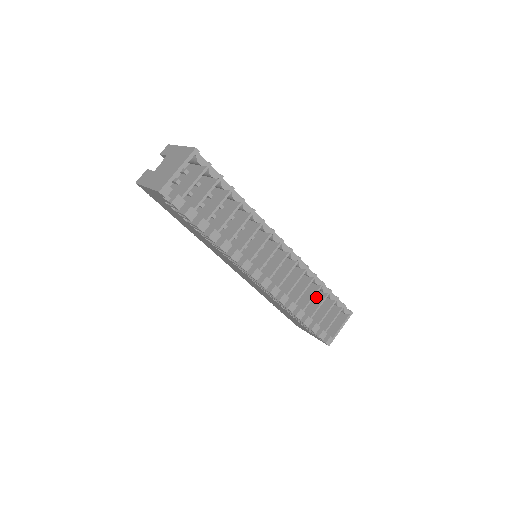
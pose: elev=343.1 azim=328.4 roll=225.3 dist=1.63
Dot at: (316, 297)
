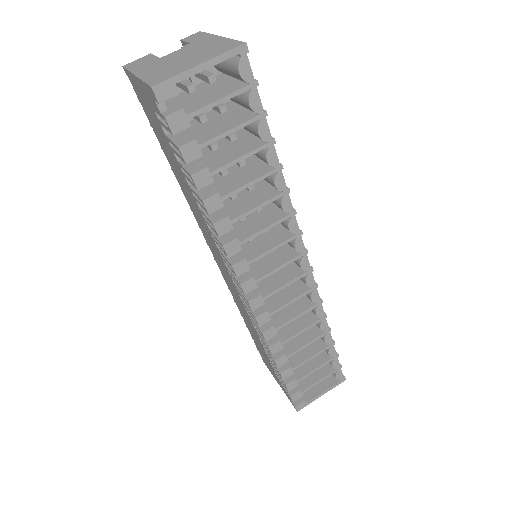
Dot at: occluded
